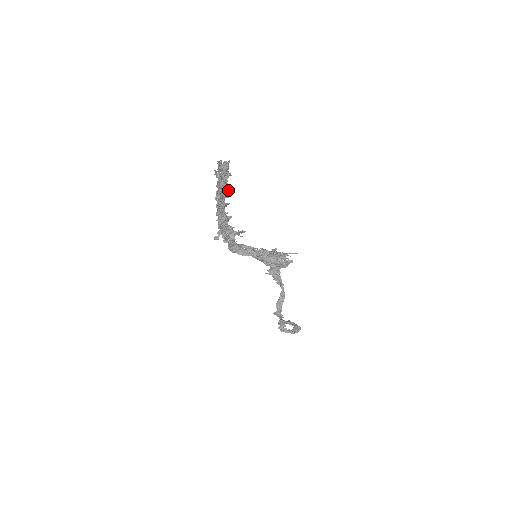
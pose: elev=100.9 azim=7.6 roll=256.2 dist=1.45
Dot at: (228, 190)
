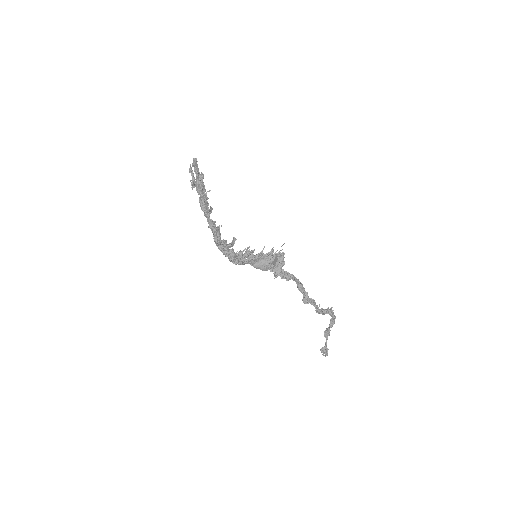
Dot at: (206, 192)
